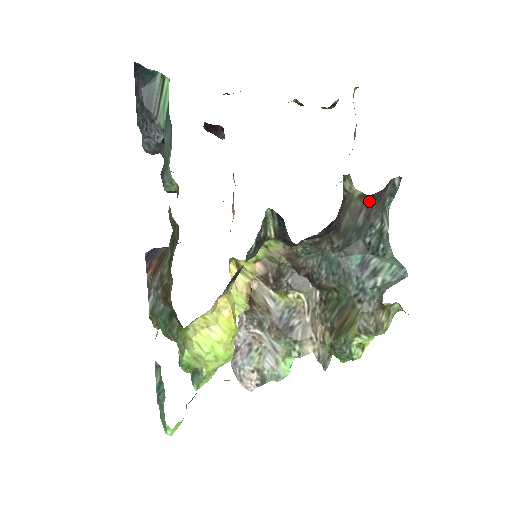
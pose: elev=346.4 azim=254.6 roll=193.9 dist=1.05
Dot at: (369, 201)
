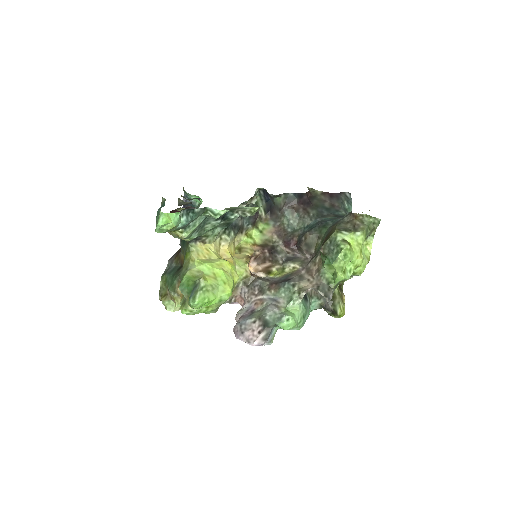
Dot at: (330, 197)
